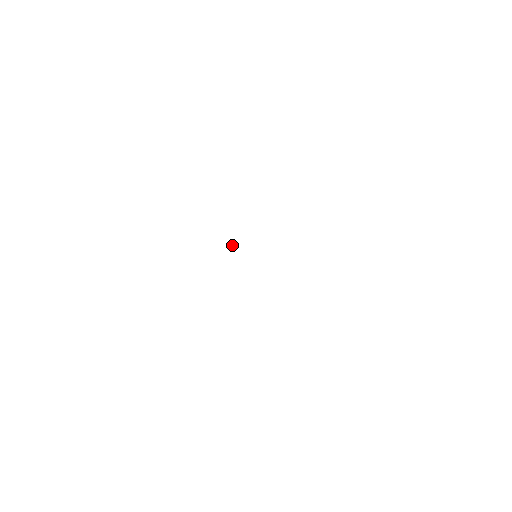
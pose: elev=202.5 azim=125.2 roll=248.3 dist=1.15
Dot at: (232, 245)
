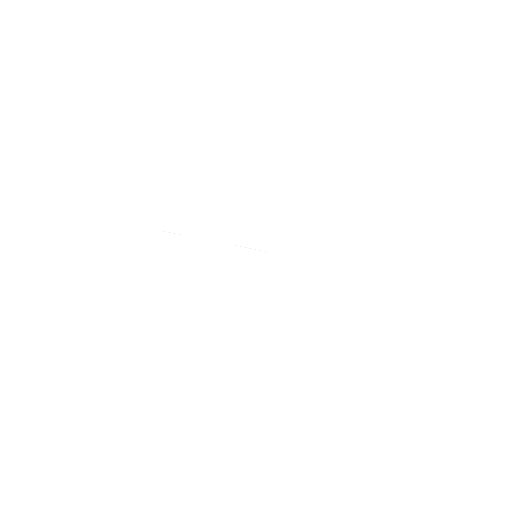
Dot at: occluded
